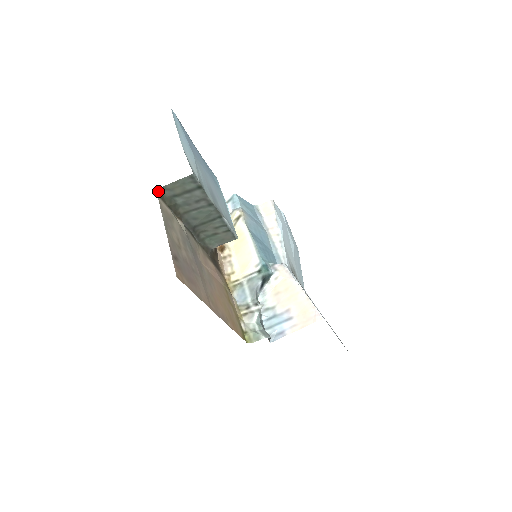
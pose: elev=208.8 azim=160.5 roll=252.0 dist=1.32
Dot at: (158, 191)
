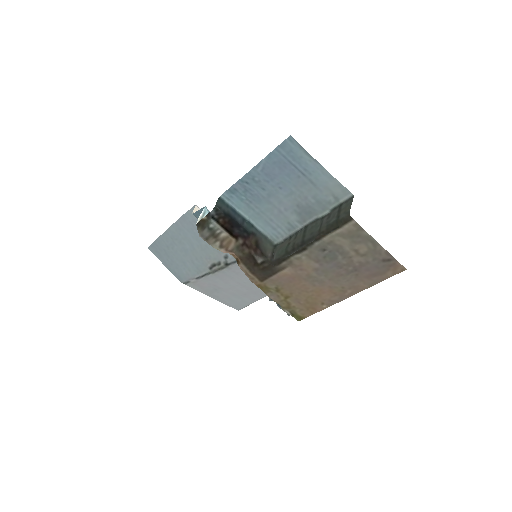
Dot at: (350, 216)
